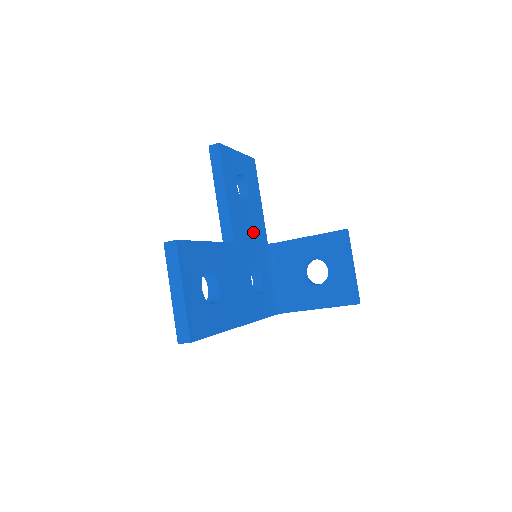
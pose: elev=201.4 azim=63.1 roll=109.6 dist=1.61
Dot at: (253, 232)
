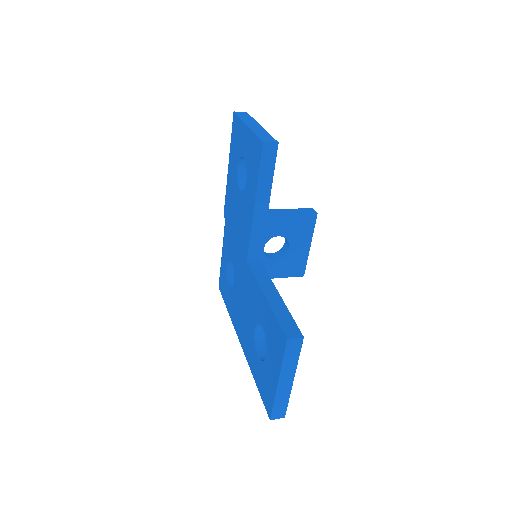
Dot at: occluded
